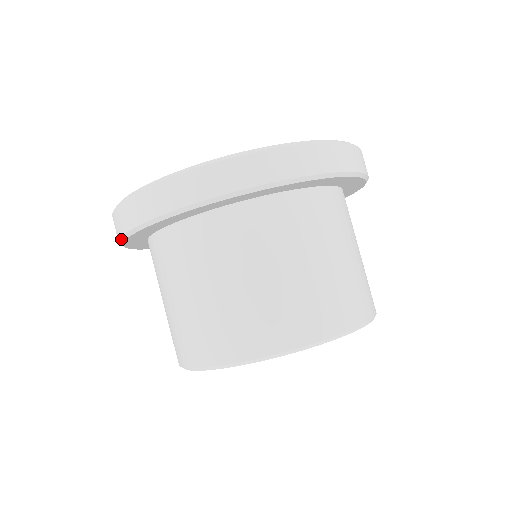
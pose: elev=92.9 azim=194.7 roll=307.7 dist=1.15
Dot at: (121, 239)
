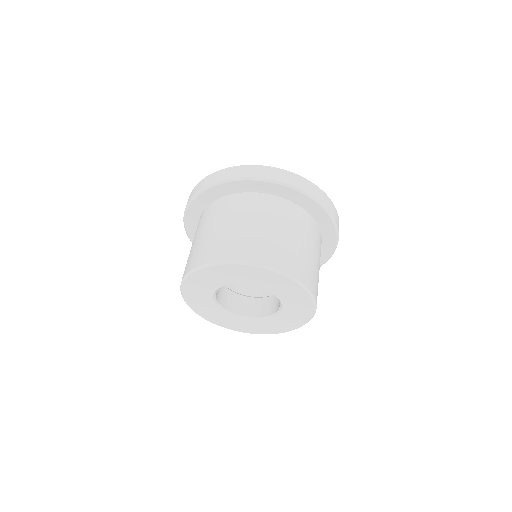
Dot at: occluded
